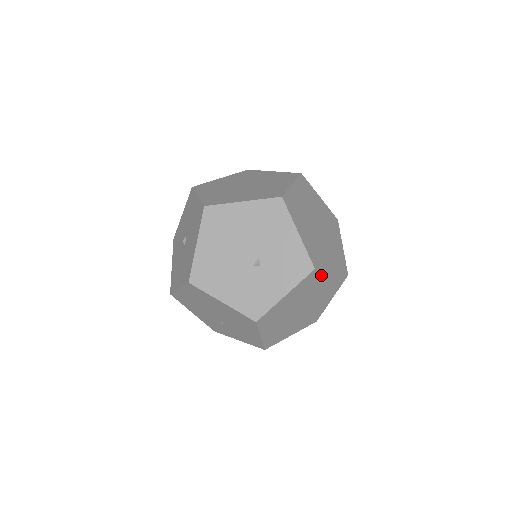
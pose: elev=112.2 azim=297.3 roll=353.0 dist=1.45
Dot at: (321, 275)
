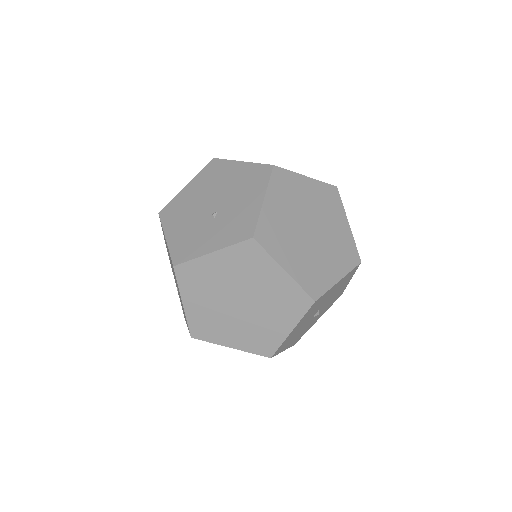
Dot at: (266, 260)
